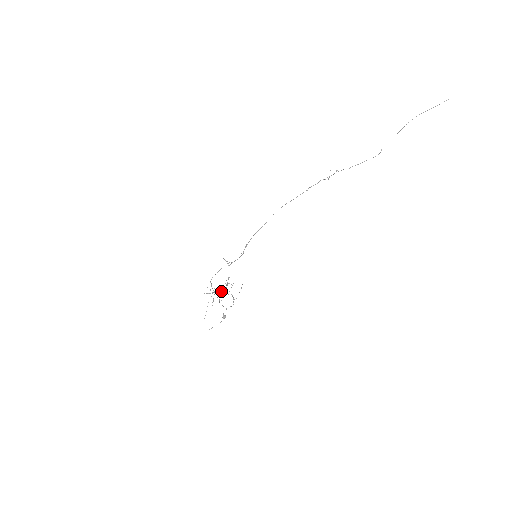
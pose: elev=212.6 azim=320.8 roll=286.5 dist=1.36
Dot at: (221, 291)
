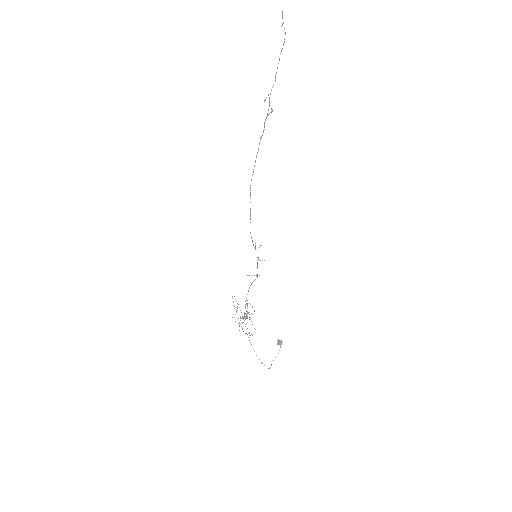
Dot at: occluded
